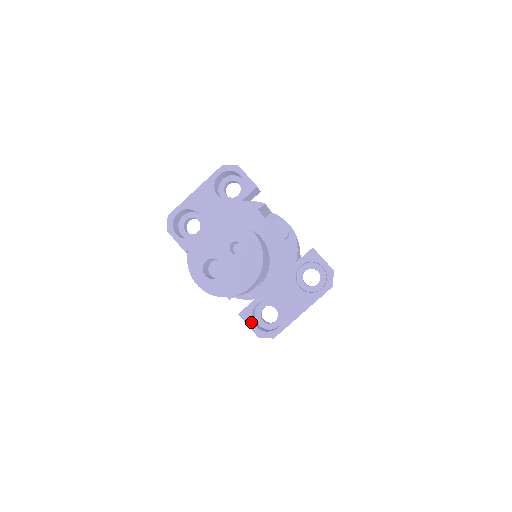
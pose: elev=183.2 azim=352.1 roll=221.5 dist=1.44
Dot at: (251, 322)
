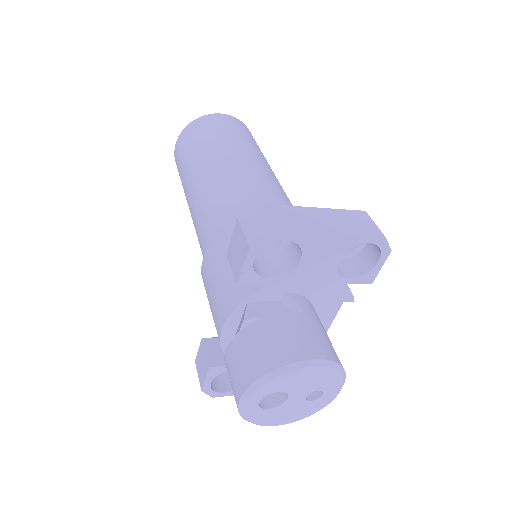
Dot at: (212, 378)
